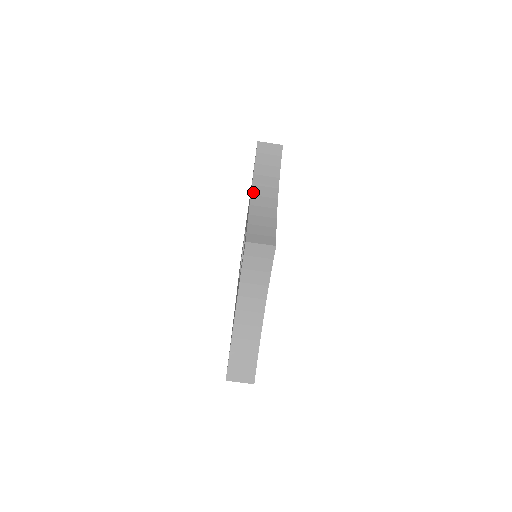
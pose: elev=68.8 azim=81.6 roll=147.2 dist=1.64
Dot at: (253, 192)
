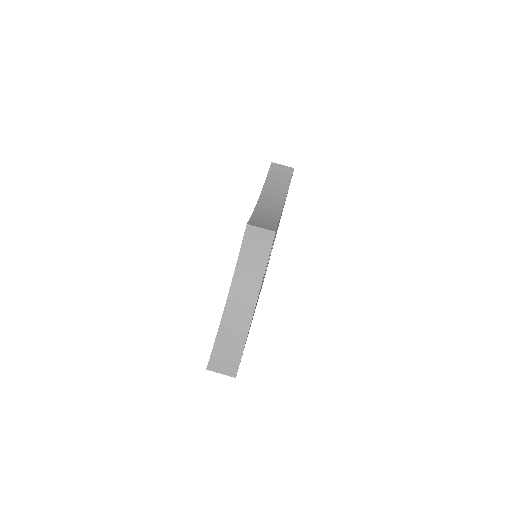
Dot at: (261, 197)
